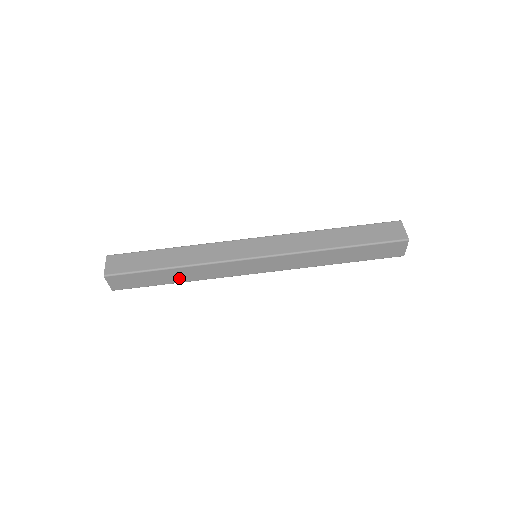
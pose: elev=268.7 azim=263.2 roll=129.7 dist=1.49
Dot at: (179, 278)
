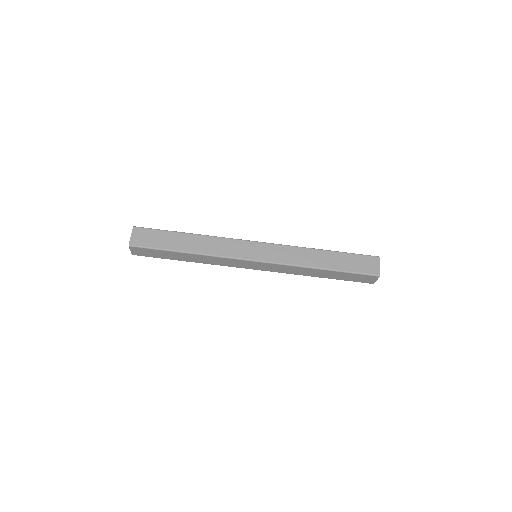
Dot at: (189, 259)
